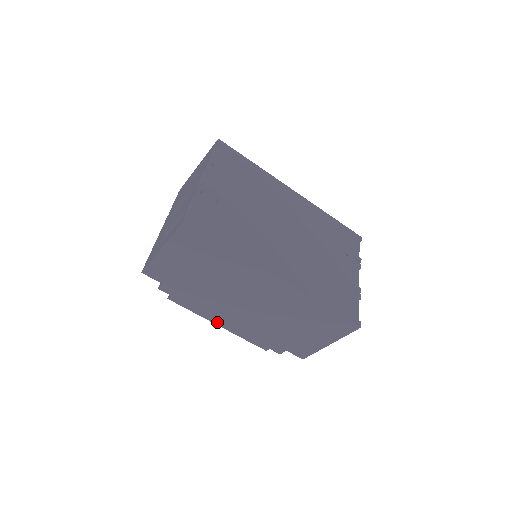
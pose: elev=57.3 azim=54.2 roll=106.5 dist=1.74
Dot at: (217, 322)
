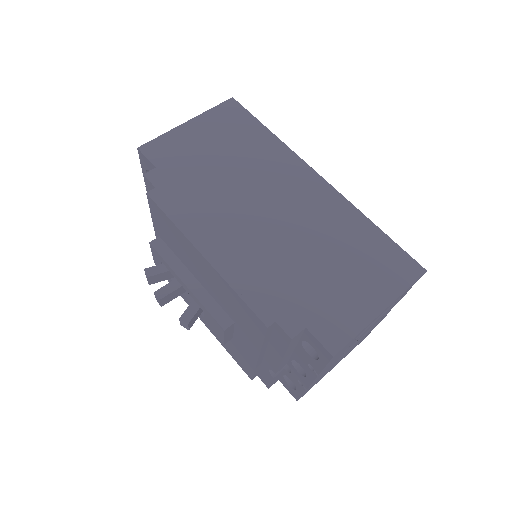
Dot at: (203, 247)
